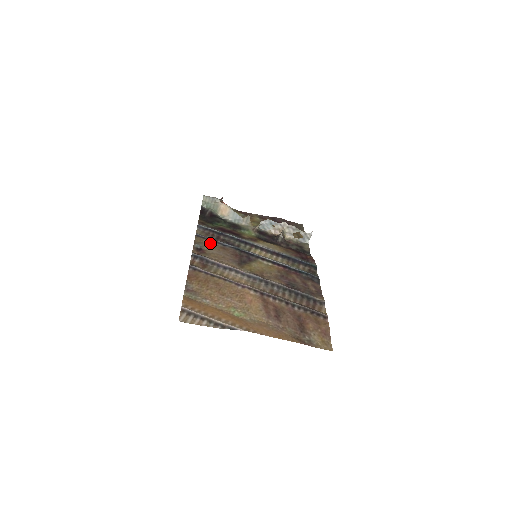
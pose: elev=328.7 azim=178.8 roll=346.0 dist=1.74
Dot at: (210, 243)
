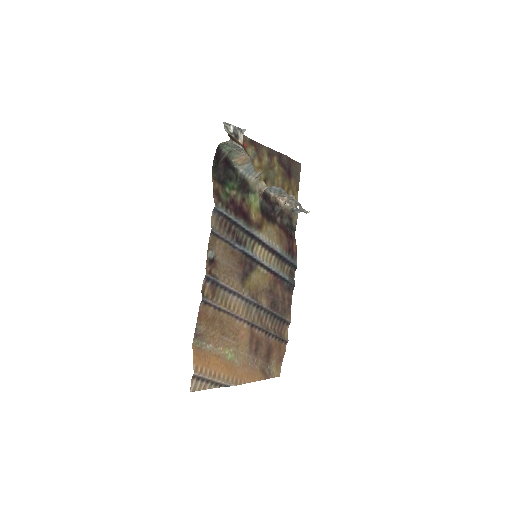
Dot at: (222, 245)
